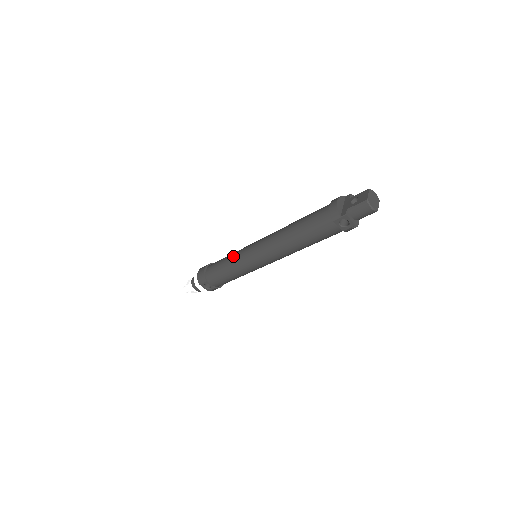
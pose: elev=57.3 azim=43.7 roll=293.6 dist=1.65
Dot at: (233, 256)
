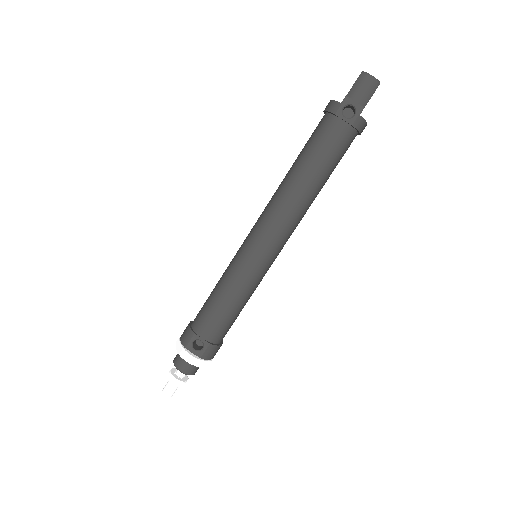
Dot at: (225, 270)
